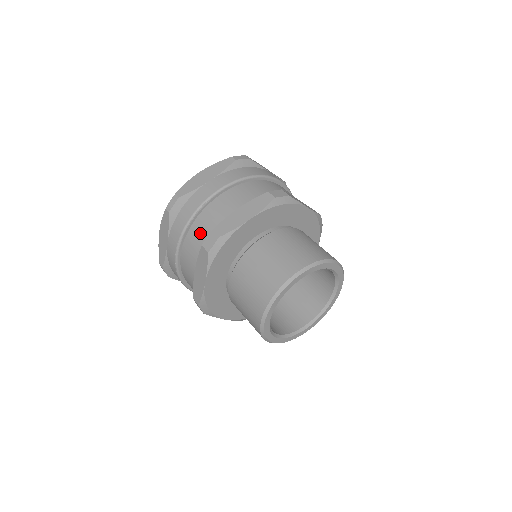
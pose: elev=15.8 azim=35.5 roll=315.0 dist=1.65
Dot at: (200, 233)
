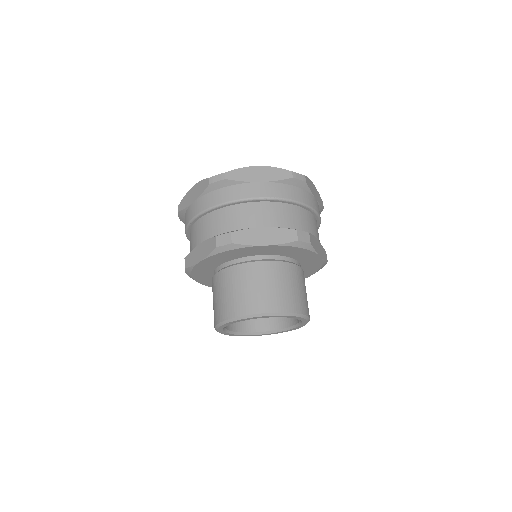
Dot at: occluded
